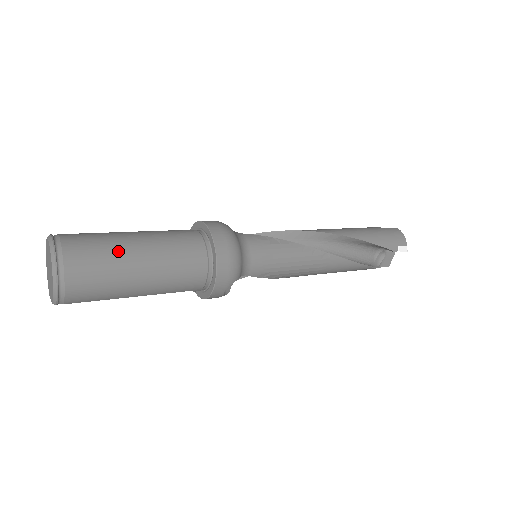
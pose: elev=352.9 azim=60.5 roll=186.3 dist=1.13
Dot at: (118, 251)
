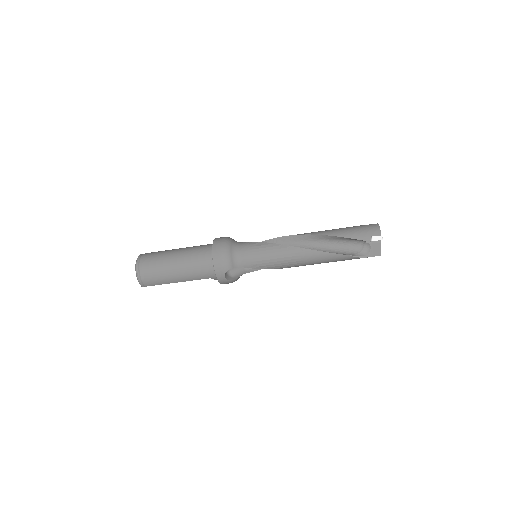
Dot at: (164, 257)
